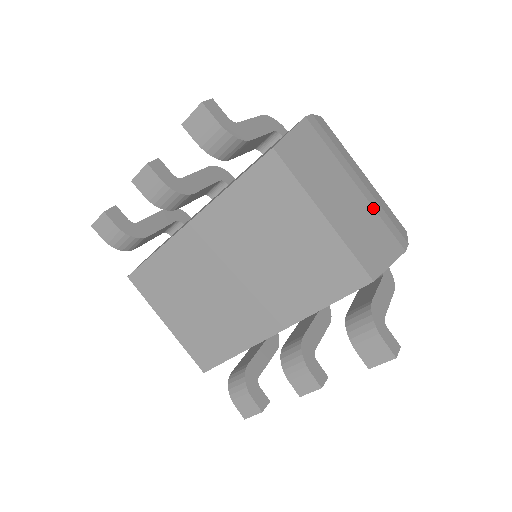
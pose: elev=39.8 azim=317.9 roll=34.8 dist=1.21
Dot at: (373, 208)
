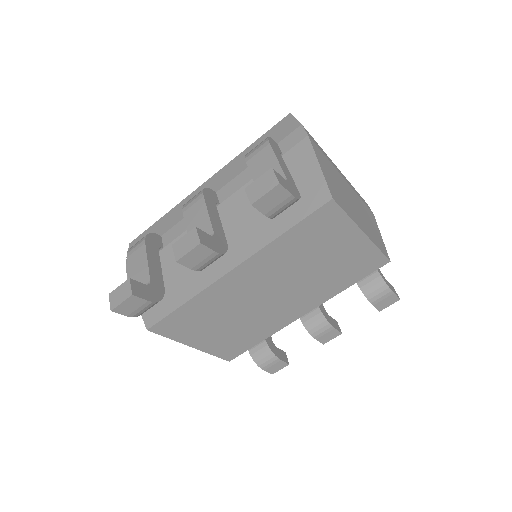
Dot at: (356, 193)
